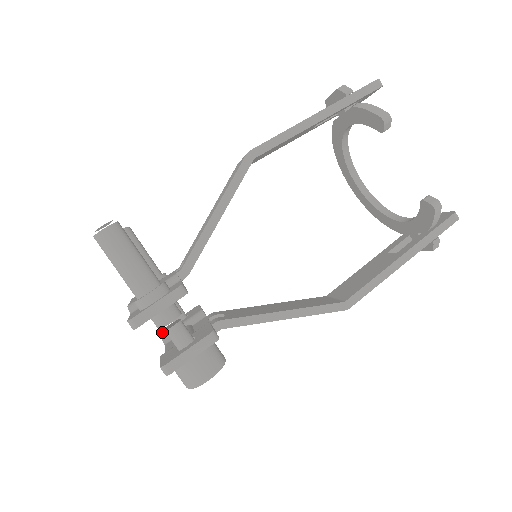
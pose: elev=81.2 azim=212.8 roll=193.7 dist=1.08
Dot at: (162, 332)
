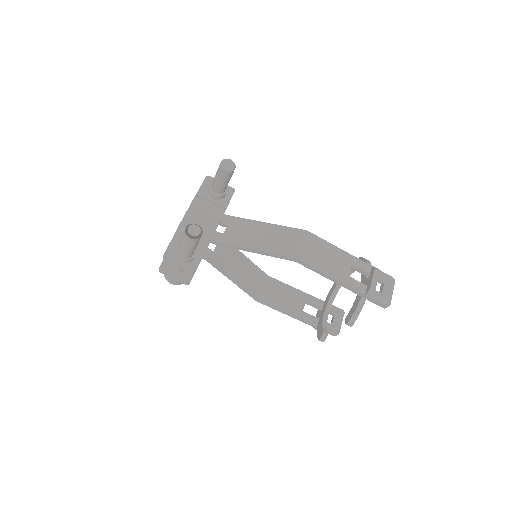
Dot at: occluded
